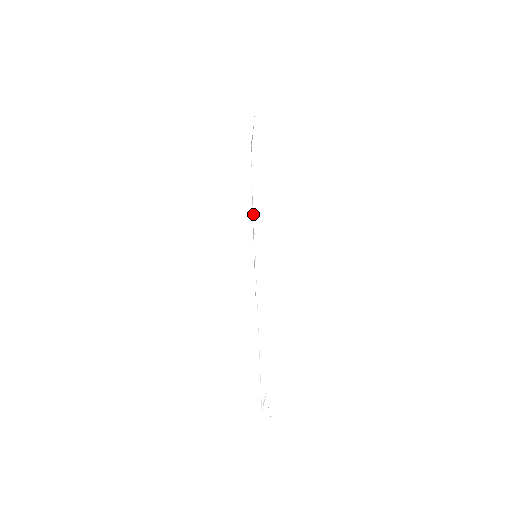
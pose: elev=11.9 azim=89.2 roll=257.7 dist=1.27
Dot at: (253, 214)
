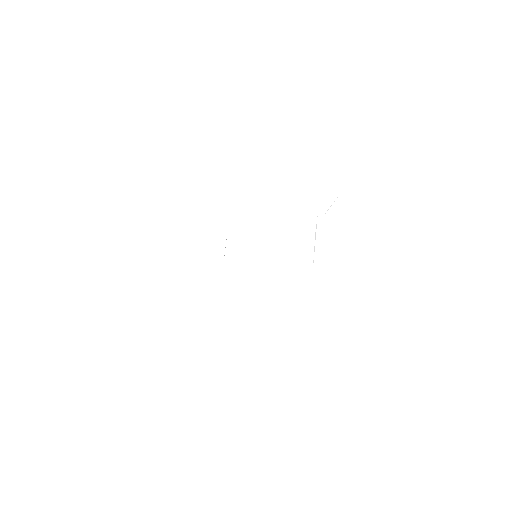
Dot at: occluded
